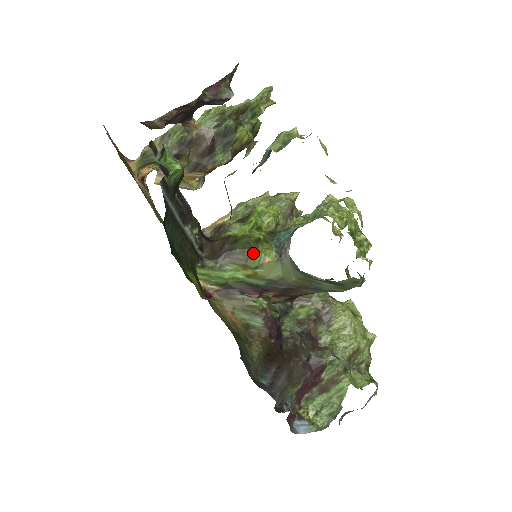
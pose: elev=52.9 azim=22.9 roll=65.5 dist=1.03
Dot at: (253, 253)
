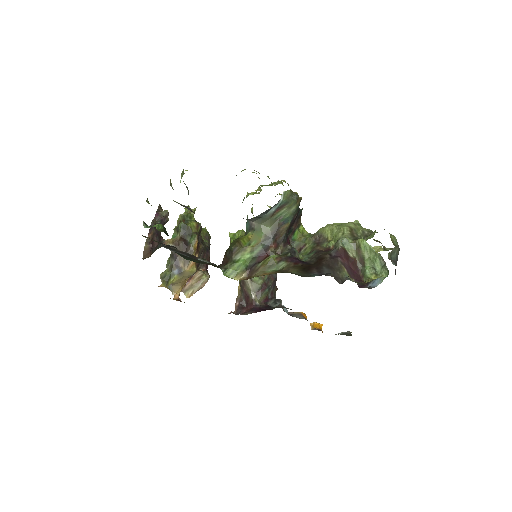
Dot at: (241, 241)
